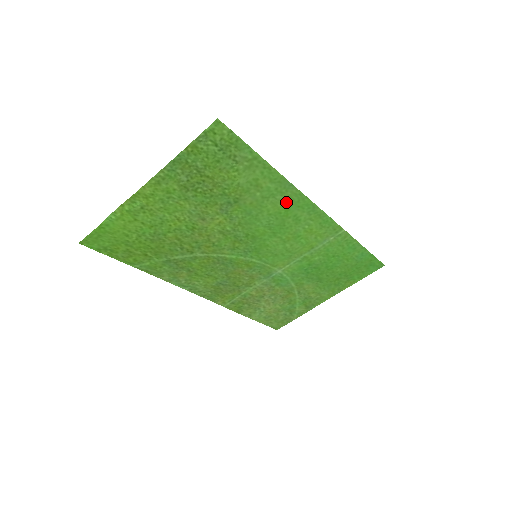
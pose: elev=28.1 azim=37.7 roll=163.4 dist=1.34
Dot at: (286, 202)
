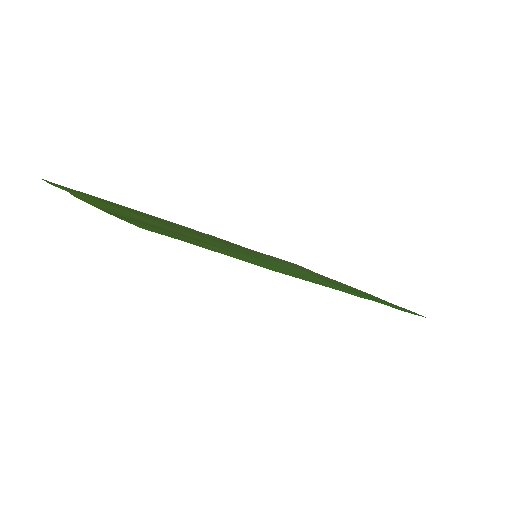
Dot at: (280, 270)
